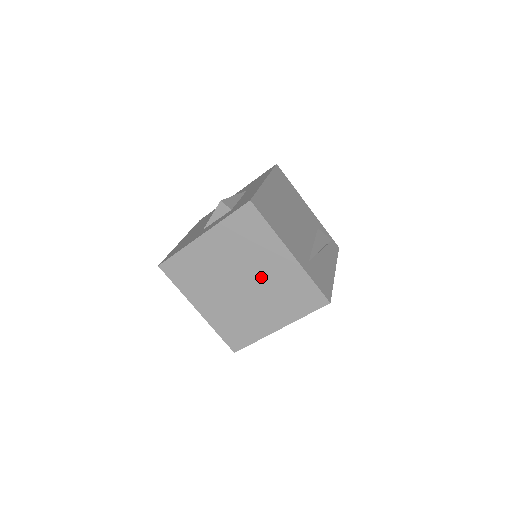
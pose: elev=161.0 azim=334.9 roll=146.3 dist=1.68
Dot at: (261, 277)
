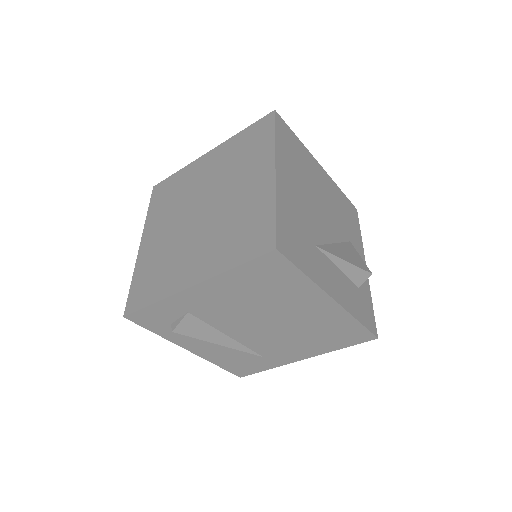
Dot at: (208, 186)
